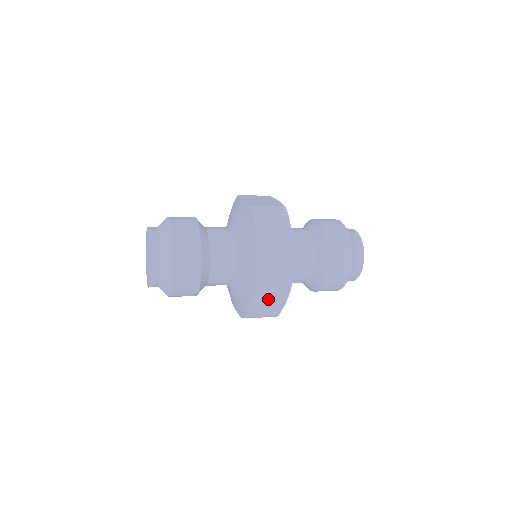
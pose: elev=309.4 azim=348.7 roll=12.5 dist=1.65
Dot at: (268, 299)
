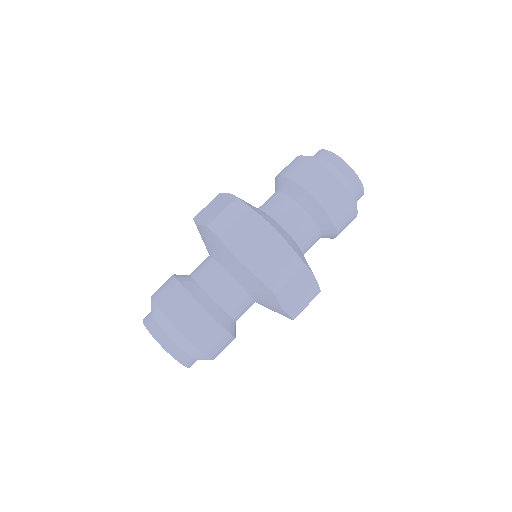
Dot at: (296, 291)
